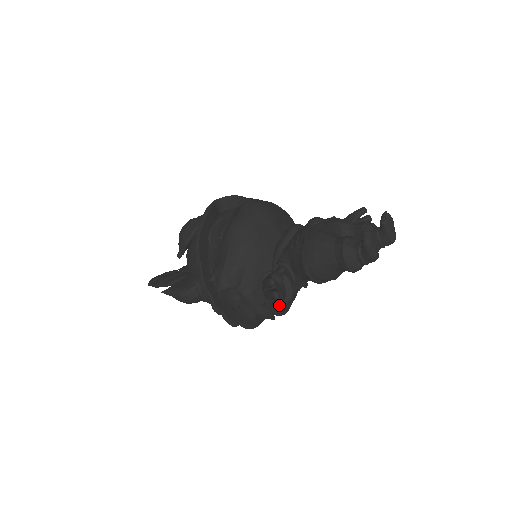
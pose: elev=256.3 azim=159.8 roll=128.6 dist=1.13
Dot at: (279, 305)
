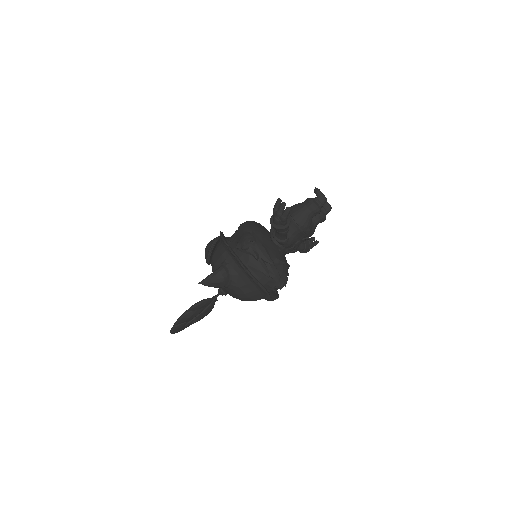
Dot at: (287, 207)
